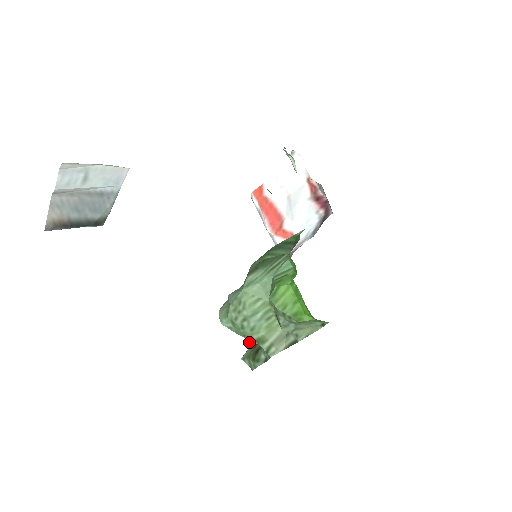
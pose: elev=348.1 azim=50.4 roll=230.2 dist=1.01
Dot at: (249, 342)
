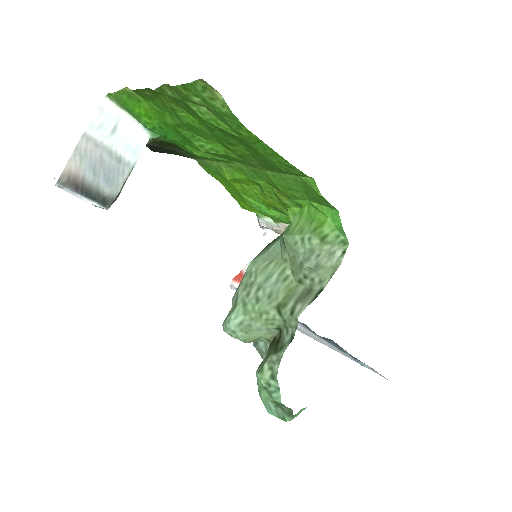
Dot at: occluded
